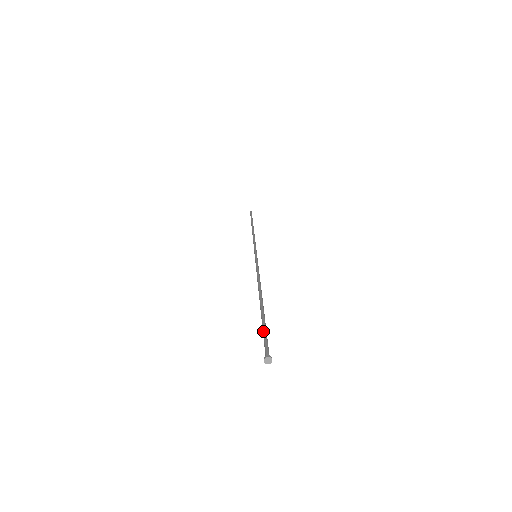
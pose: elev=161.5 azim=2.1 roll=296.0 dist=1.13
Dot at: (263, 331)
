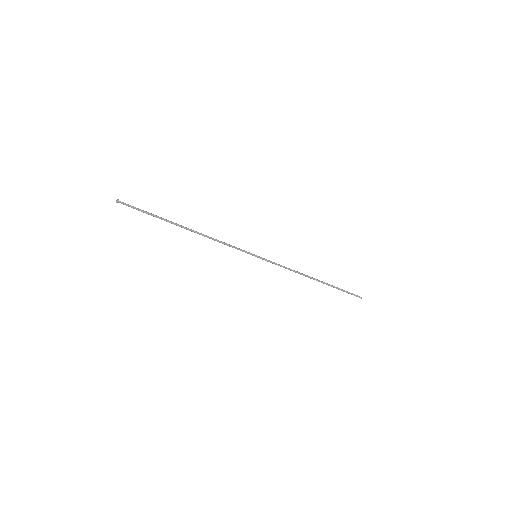
Dot at: (144, 212)
